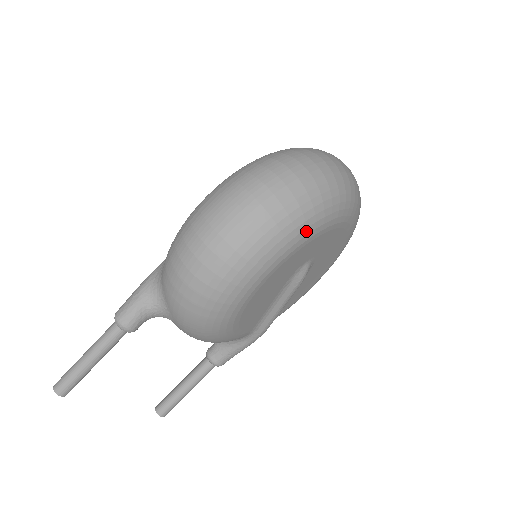
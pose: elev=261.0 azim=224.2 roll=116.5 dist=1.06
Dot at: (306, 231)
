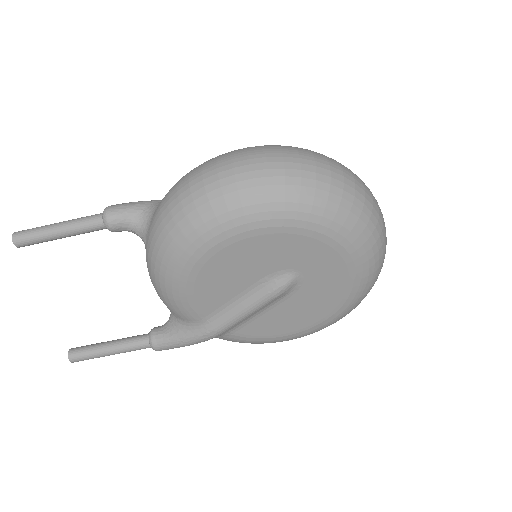
Dot at: (308, 216)
